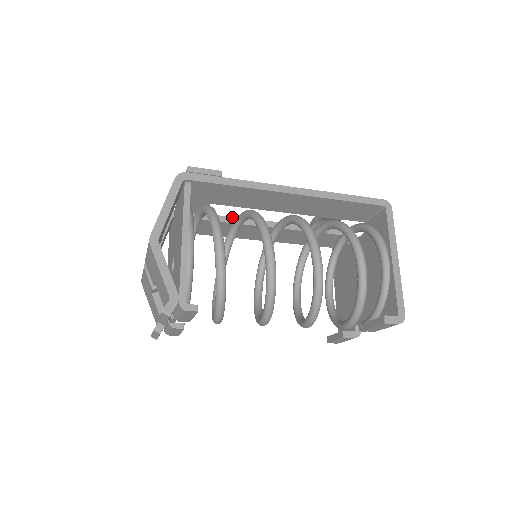
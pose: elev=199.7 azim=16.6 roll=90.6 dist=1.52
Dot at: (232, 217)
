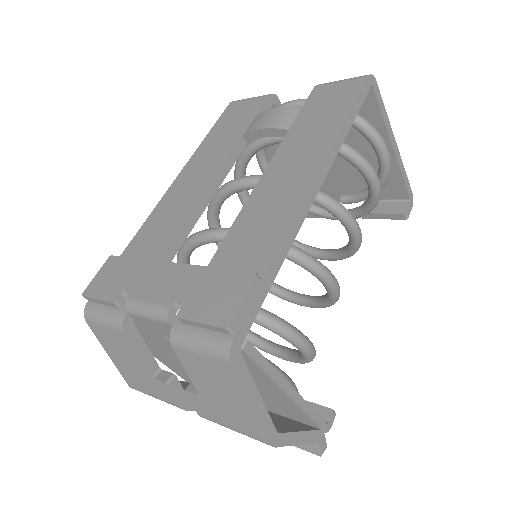
Dot at: (180, 230)
